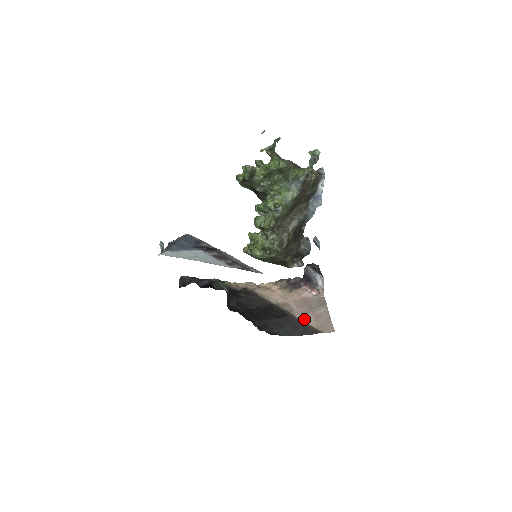
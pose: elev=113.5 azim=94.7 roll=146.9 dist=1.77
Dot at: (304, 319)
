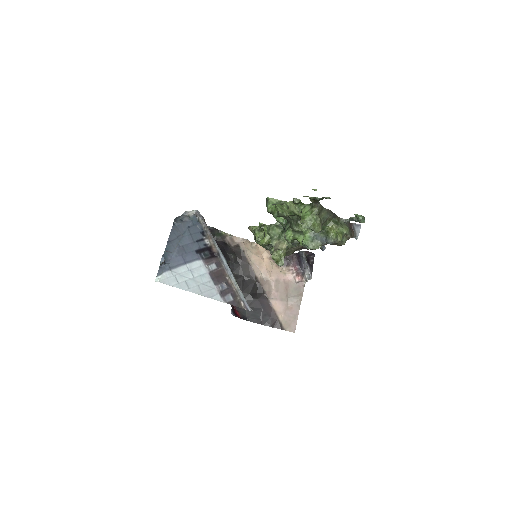
Dot at: (276, 307)
